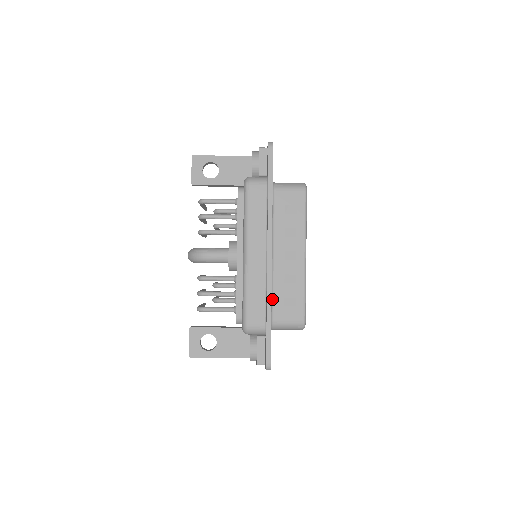
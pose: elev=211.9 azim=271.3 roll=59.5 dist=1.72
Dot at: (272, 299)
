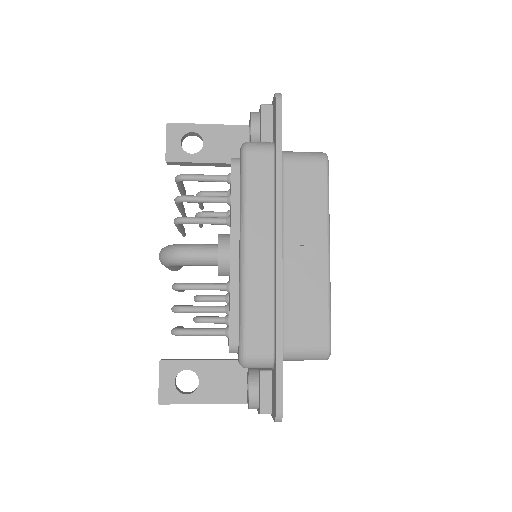
Dot at: occluded
